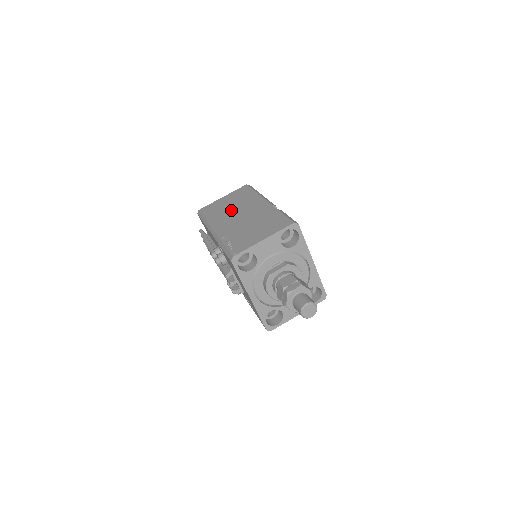
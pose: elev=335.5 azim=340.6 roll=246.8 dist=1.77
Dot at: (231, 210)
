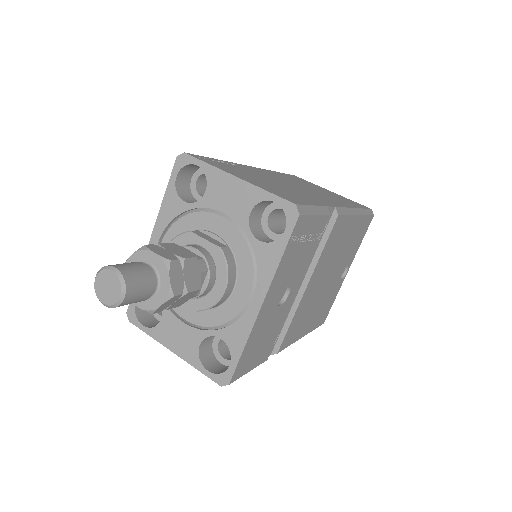
Dot at: occluded
